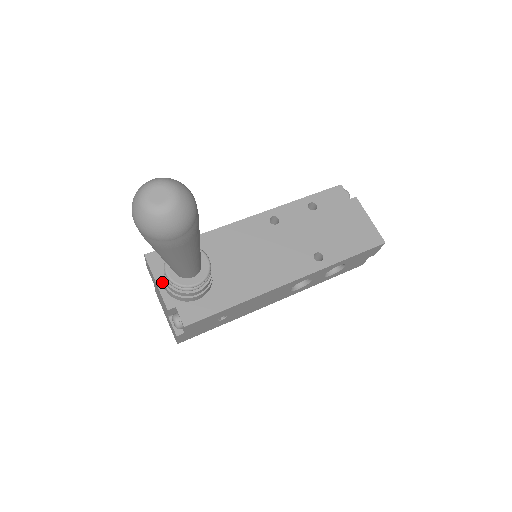
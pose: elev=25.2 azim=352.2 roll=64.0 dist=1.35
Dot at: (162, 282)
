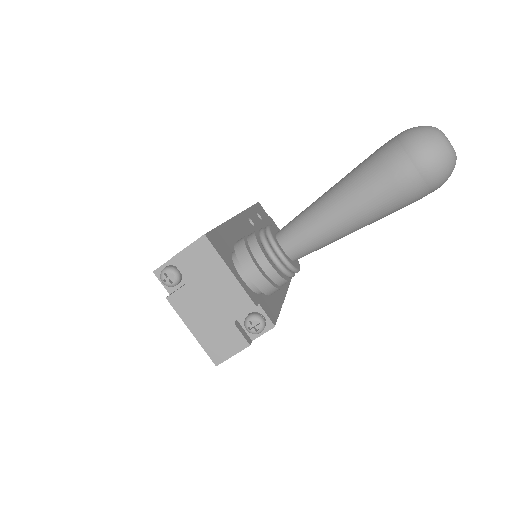
Dot at: (235, 272)
